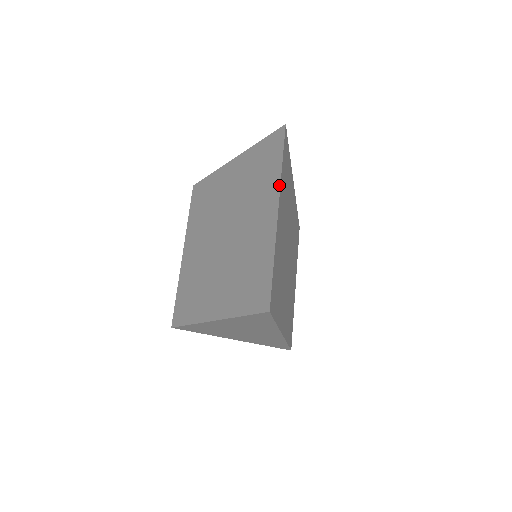
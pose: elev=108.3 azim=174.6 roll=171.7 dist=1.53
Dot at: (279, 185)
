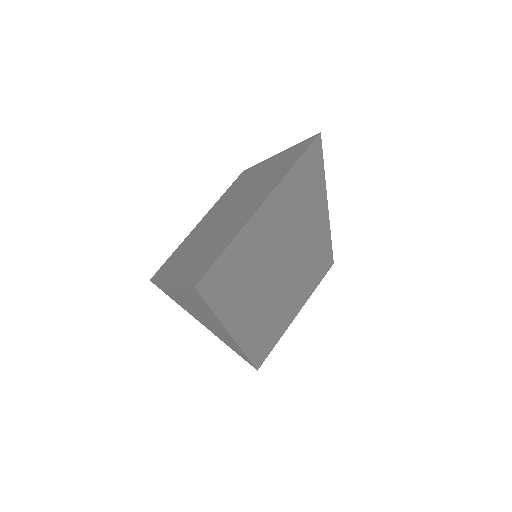
Dot at: (279, 182)
